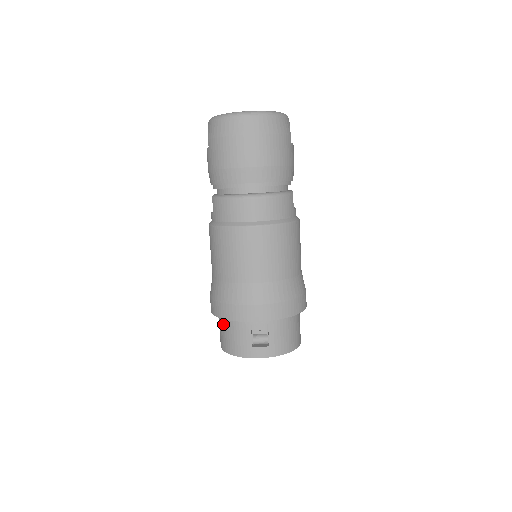
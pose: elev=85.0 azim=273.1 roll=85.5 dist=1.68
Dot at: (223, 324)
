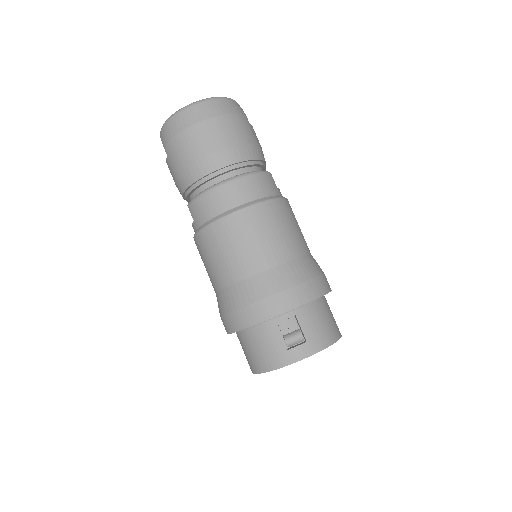
Dot at: (245, 340)
